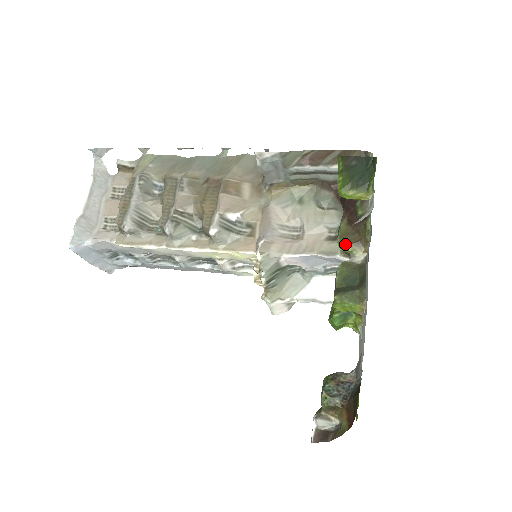
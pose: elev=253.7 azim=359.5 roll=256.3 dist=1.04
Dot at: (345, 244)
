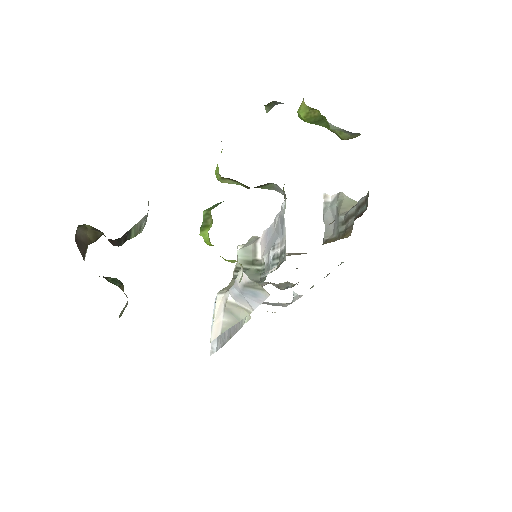
Dot at: occluded
